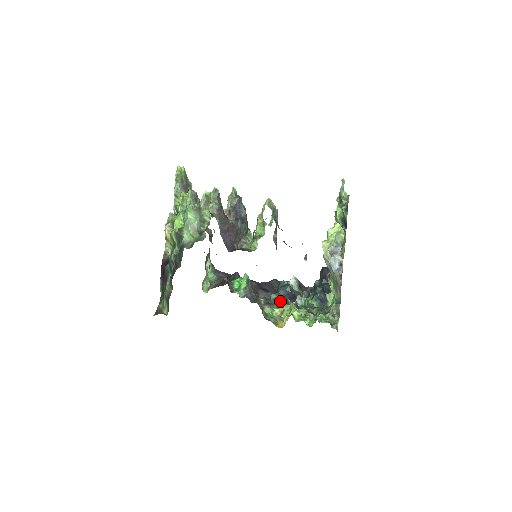
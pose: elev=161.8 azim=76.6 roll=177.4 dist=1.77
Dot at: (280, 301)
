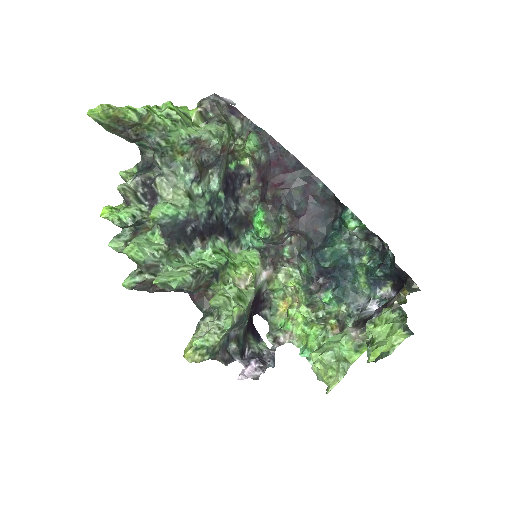
Dot at: (305, 271)
